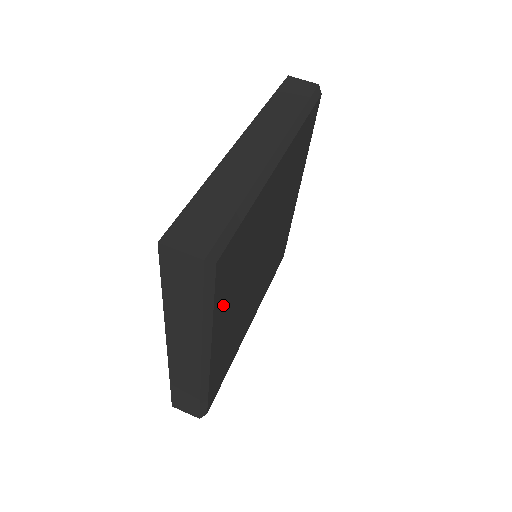
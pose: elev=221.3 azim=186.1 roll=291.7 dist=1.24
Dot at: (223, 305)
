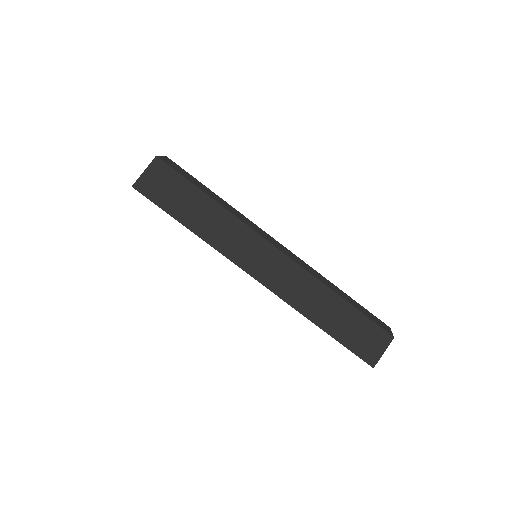
Dot at: occluded
